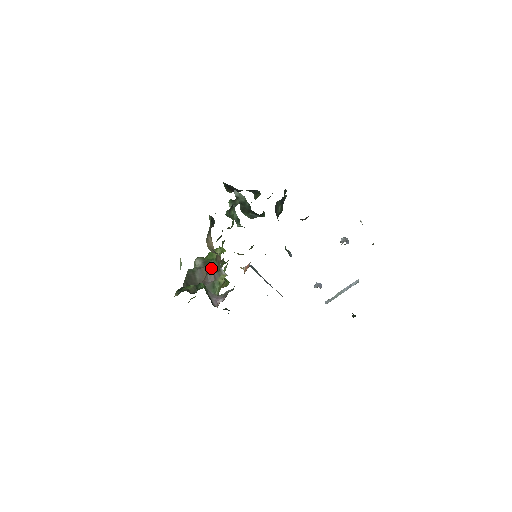
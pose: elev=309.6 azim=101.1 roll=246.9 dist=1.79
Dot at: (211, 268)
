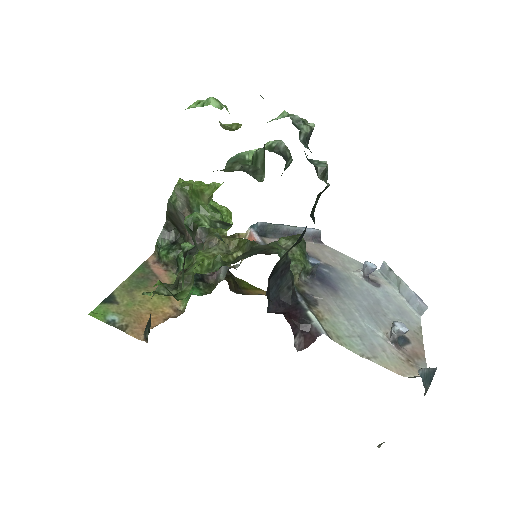
Dot at: occluded
